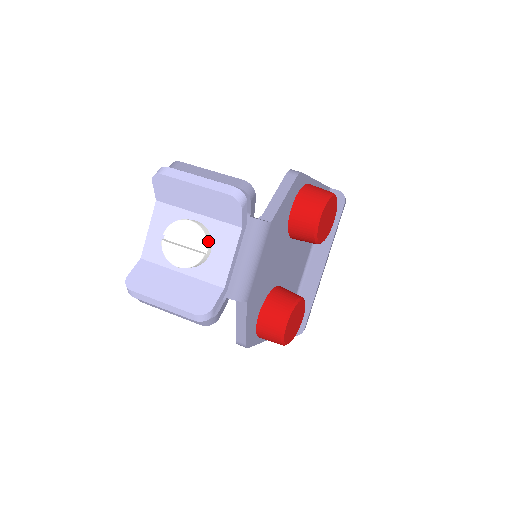
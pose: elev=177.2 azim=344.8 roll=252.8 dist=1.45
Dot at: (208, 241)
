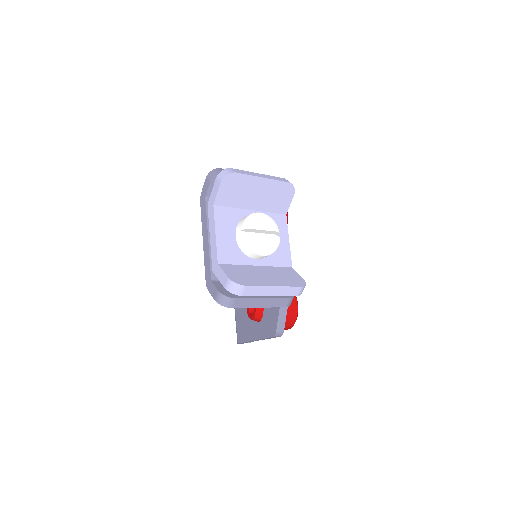
Dot at: occluded
